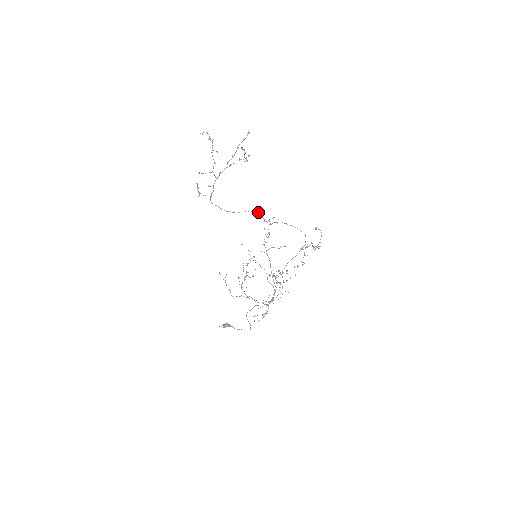
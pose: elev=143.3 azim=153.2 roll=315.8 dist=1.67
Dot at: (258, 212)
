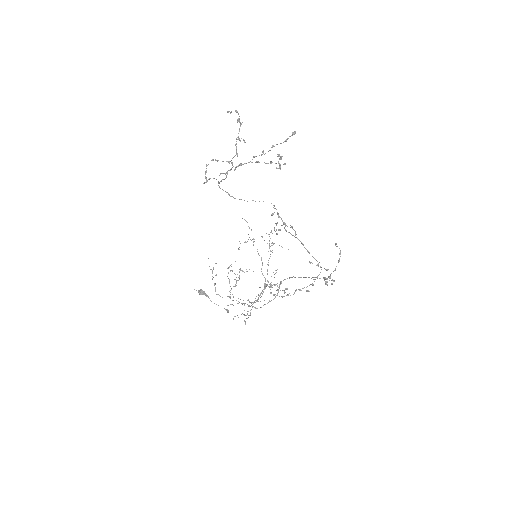
Dot at: occluded
